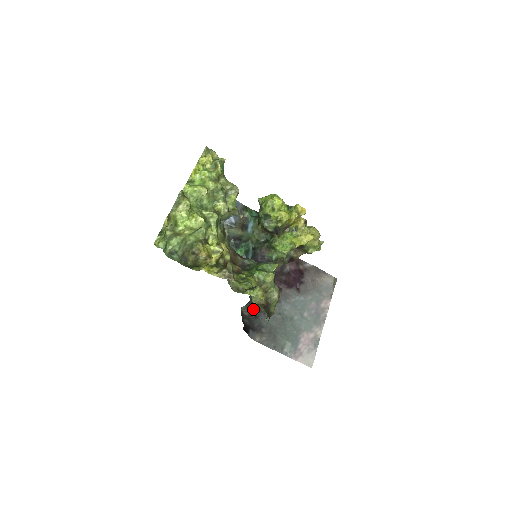
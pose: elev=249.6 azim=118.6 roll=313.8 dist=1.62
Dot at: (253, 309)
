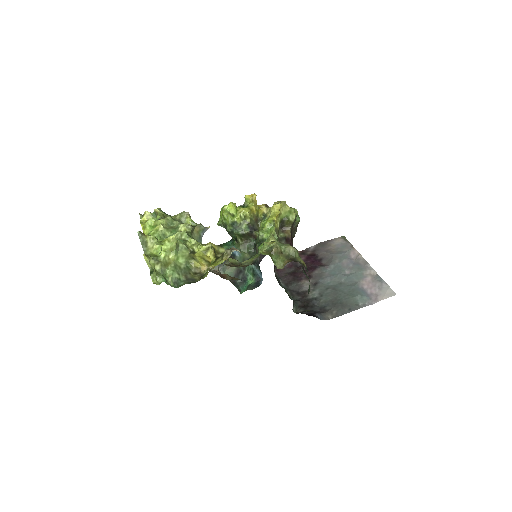
Dot at: (304, 305)
